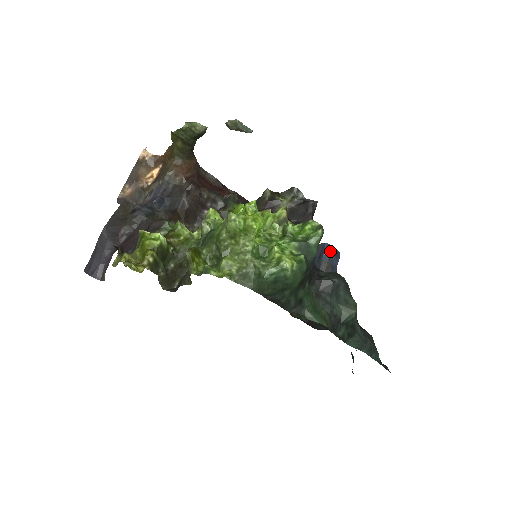
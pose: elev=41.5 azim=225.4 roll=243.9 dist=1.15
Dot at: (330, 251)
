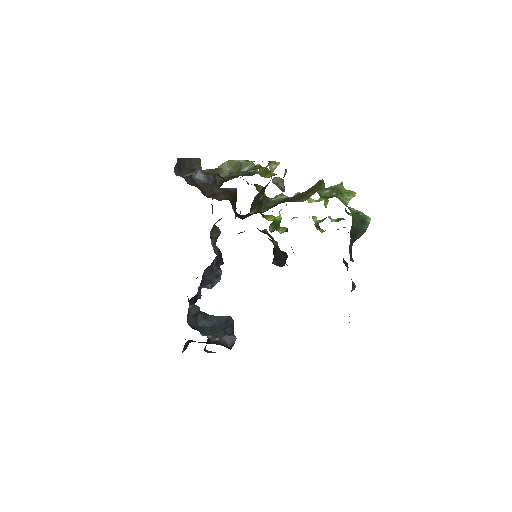
Dot at: (233, 323)
